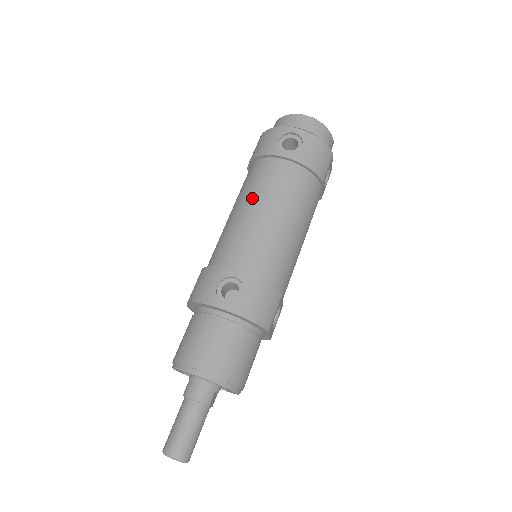
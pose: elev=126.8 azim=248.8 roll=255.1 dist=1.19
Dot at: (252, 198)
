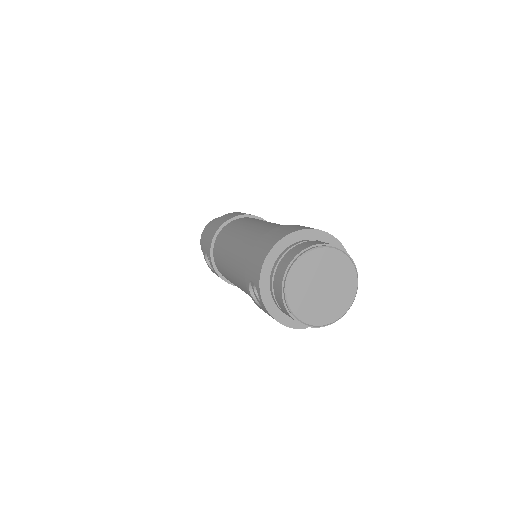
Dot at: (232, 262)
